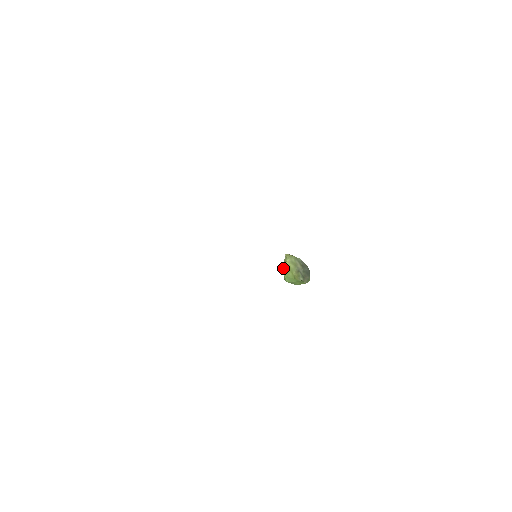
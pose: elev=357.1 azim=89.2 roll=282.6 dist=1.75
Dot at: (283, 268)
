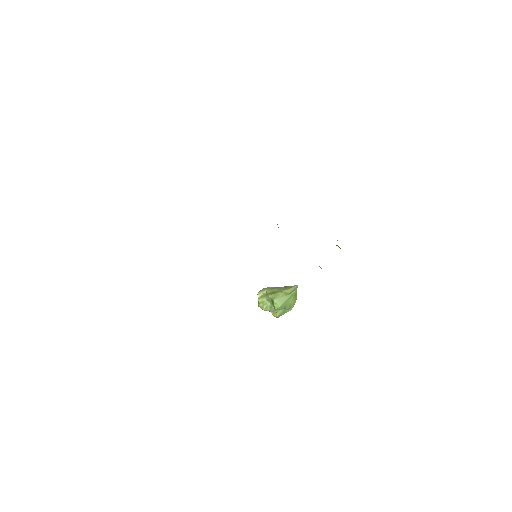
Dot at: (268, 295)
